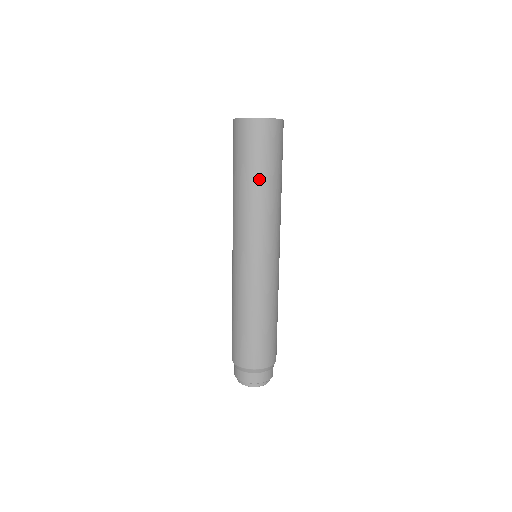
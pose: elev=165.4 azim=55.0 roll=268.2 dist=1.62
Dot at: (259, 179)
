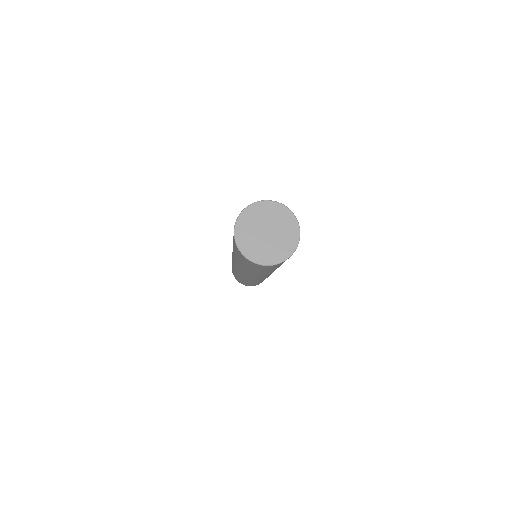
Dot at: occluded
